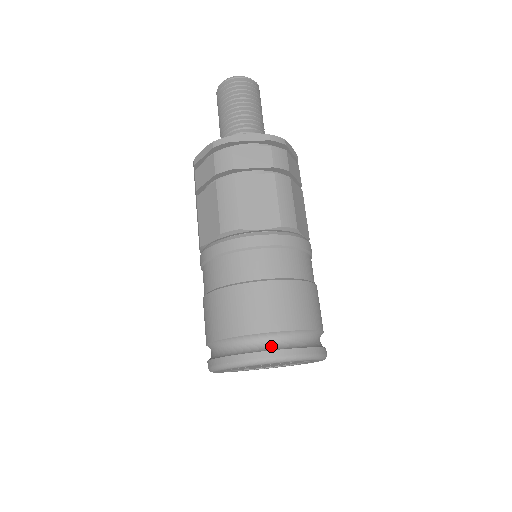
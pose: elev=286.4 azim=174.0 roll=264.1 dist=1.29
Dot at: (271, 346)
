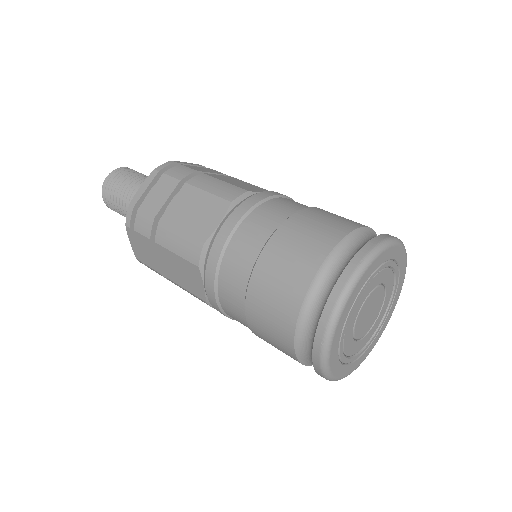
Dot at: (333, 281)
